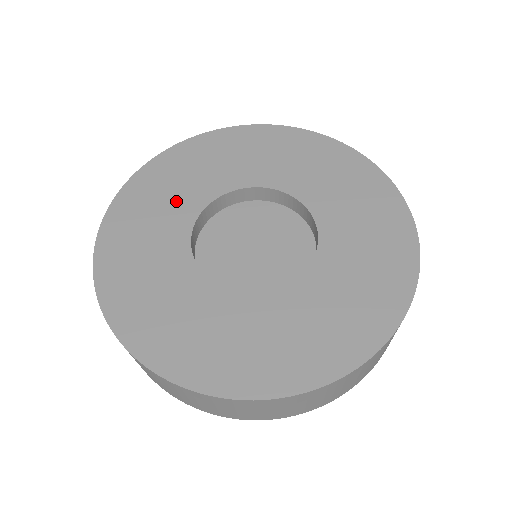
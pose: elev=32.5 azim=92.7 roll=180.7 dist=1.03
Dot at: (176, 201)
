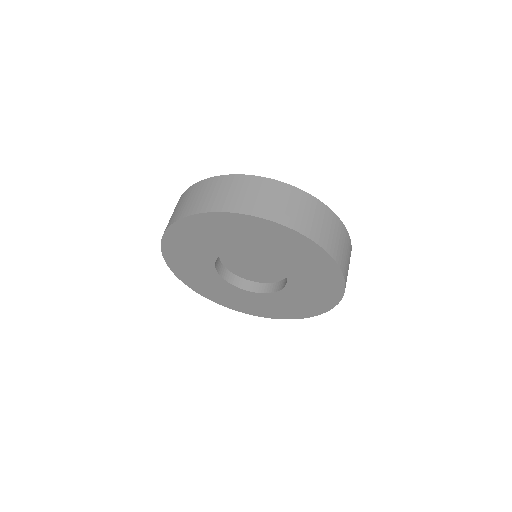
Dot at: (197, 258)
